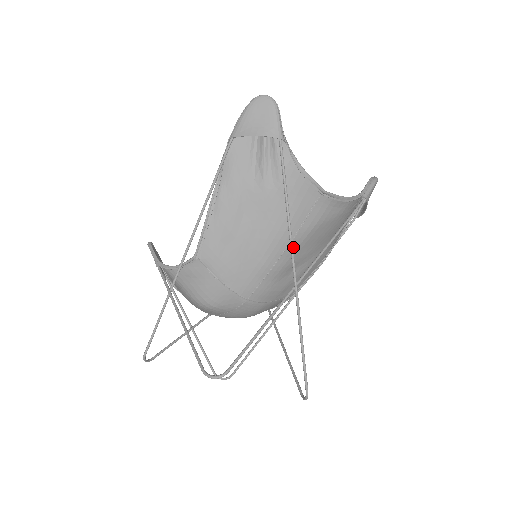
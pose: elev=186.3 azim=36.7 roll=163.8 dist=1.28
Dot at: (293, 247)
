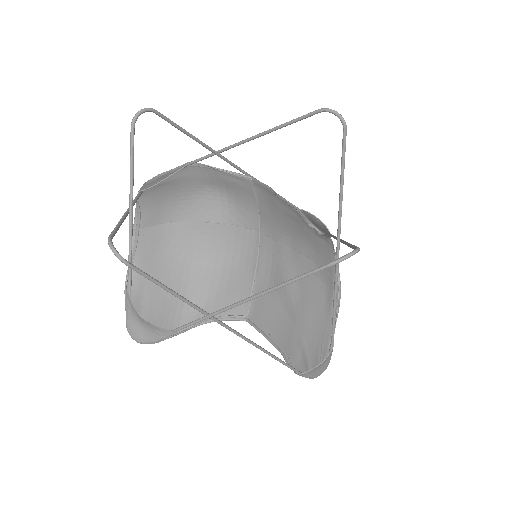
Dot at: (309, 266)
